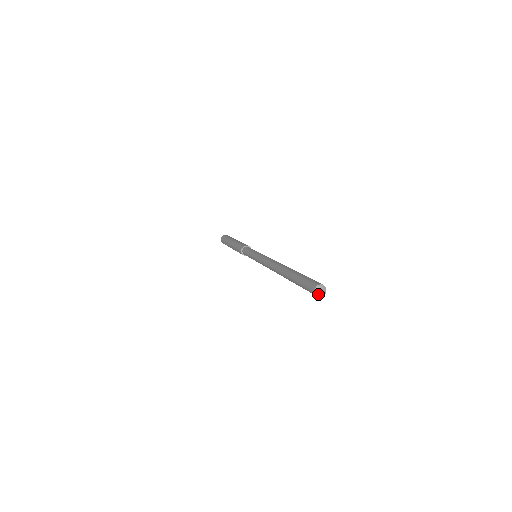
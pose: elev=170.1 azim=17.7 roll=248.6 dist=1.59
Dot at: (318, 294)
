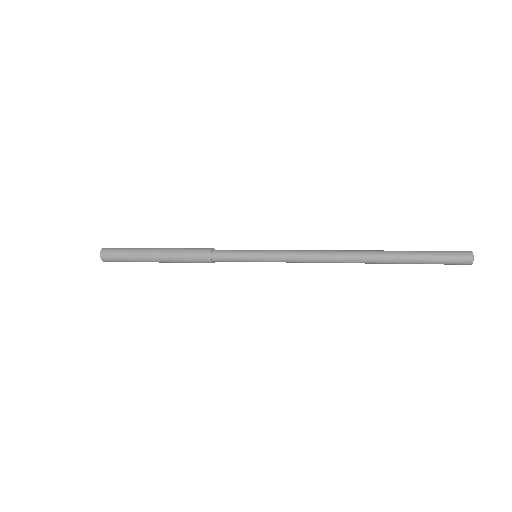
Dot at: (473, 259)
